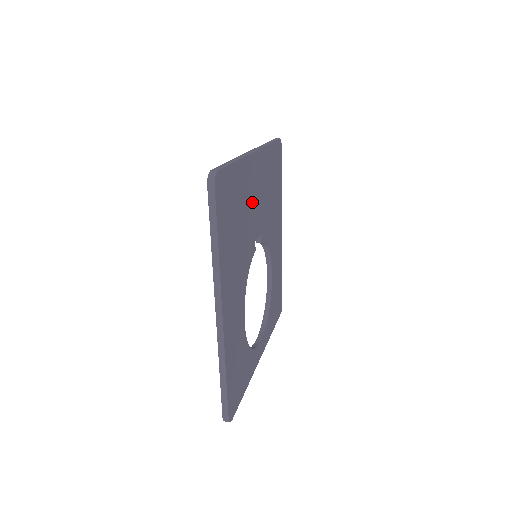
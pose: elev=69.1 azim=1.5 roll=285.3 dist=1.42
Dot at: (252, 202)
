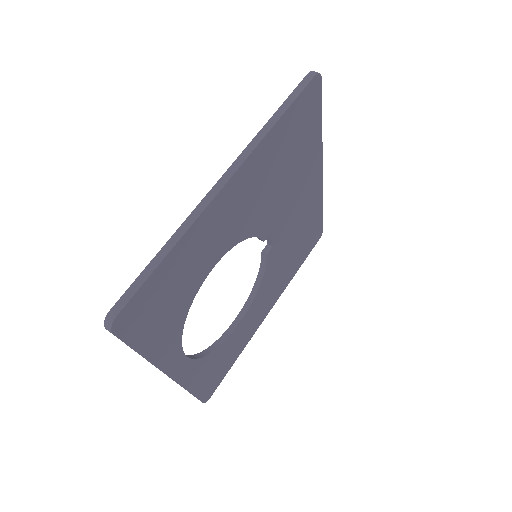
Dot at: (295, 194)
